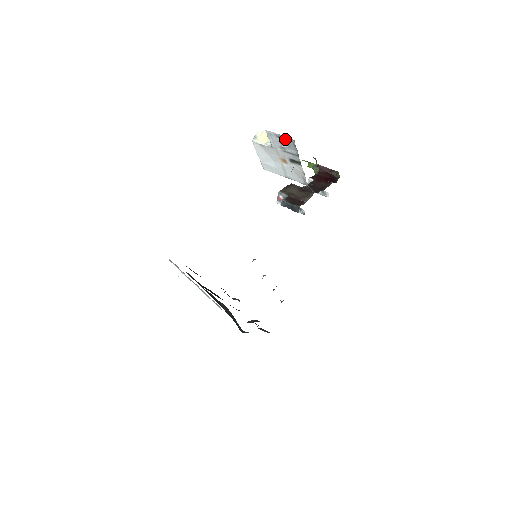
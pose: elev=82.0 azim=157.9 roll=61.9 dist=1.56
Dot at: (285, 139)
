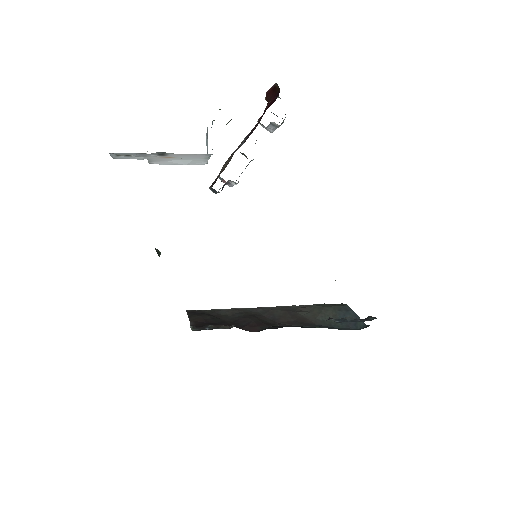
Dot at: occluded
